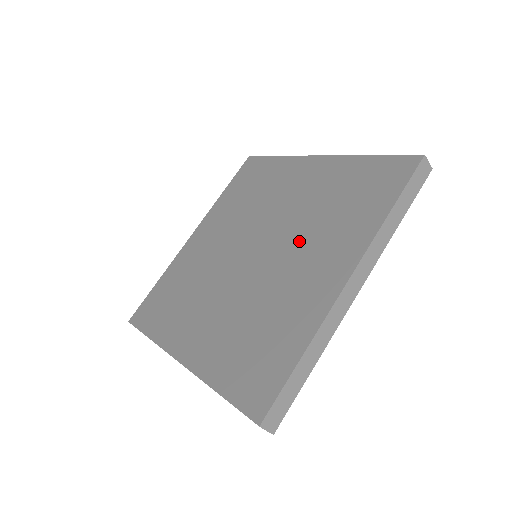
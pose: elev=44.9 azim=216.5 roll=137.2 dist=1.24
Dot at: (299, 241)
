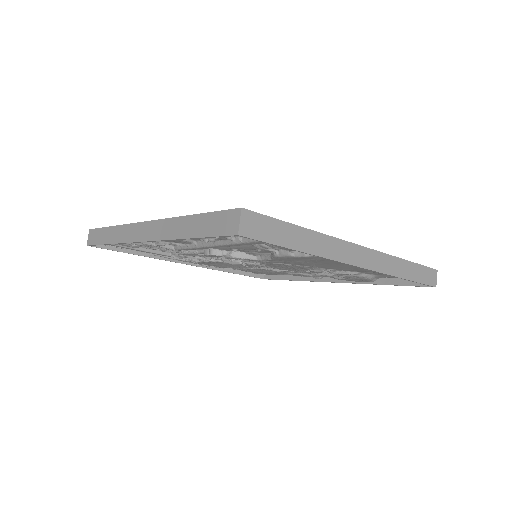
Dot at: occluded
